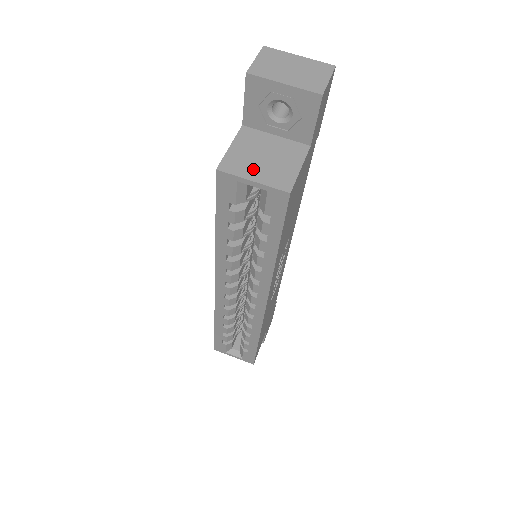
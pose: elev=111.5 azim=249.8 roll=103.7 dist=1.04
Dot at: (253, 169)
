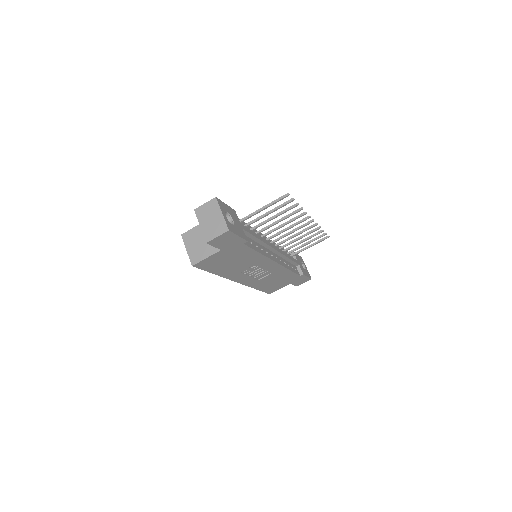
Dot at: (191, 245)
